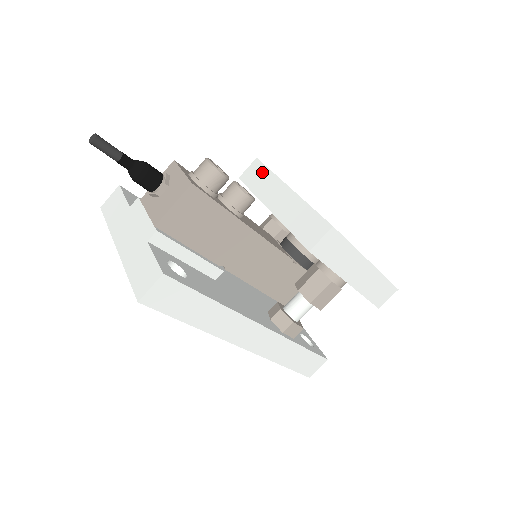
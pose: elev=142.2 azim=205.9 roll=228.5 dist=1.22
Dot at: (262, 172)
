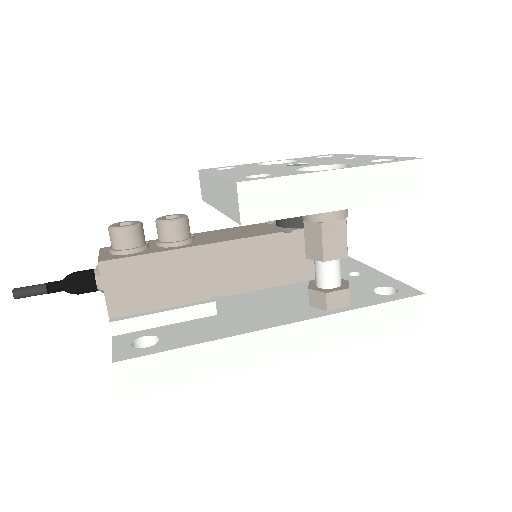
Dot at: (203, 179)
